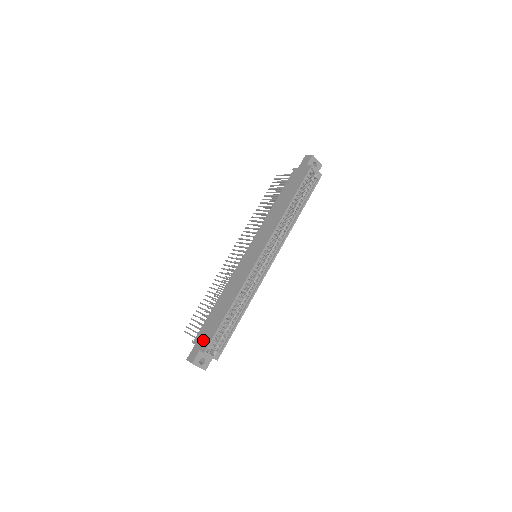
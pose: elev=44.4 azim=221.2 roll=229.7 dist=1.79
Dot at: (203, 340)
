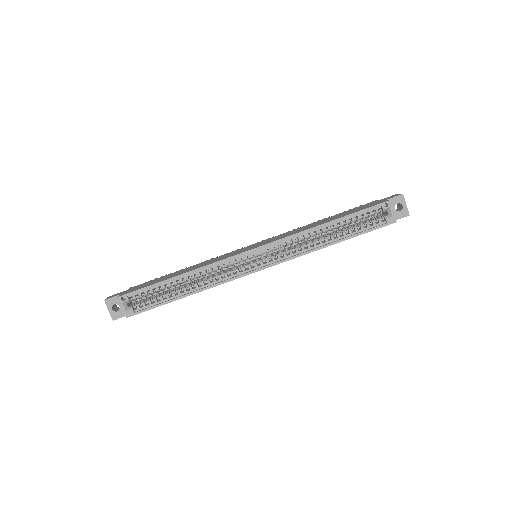
Dot at: (133, 289)
